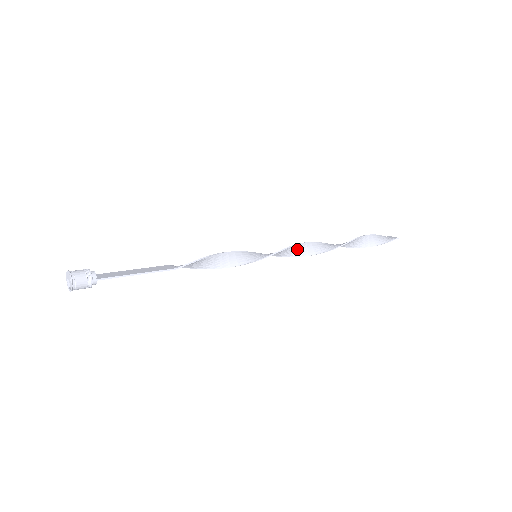
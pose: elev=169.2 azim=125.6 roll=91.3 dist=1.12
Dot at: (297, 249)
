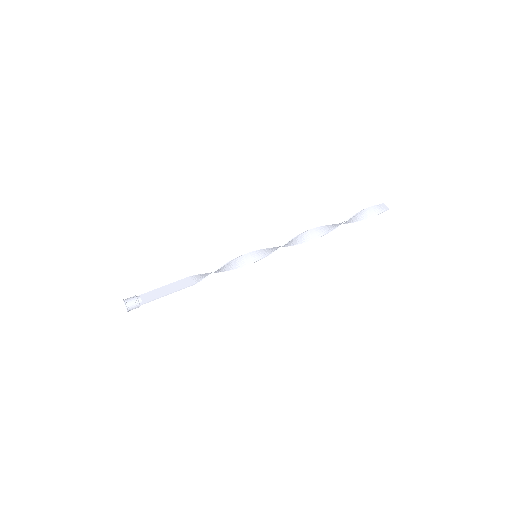
Dot at: (291, 242)
